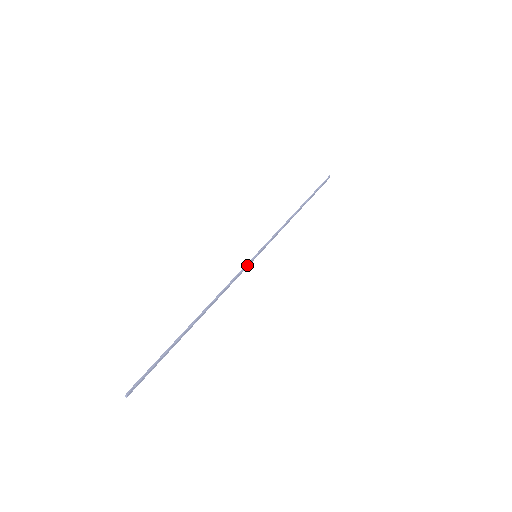
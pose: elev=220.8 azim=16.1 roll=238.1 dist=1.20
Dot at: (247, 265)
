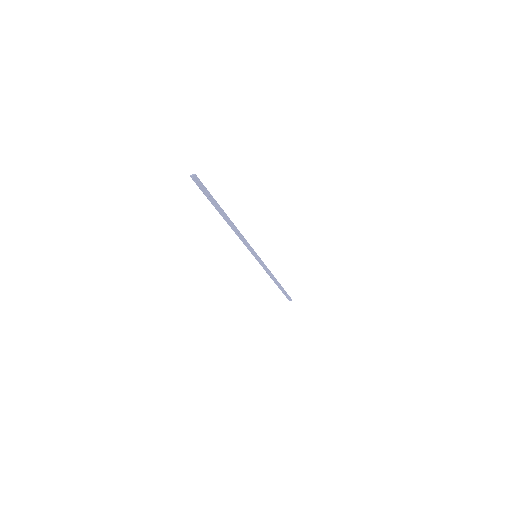
Dot at: (253, 250)
